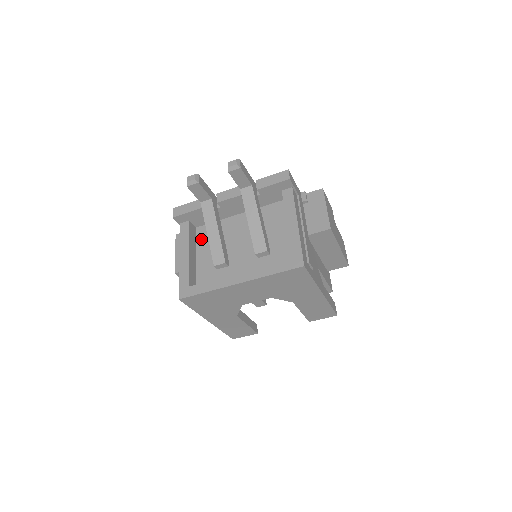
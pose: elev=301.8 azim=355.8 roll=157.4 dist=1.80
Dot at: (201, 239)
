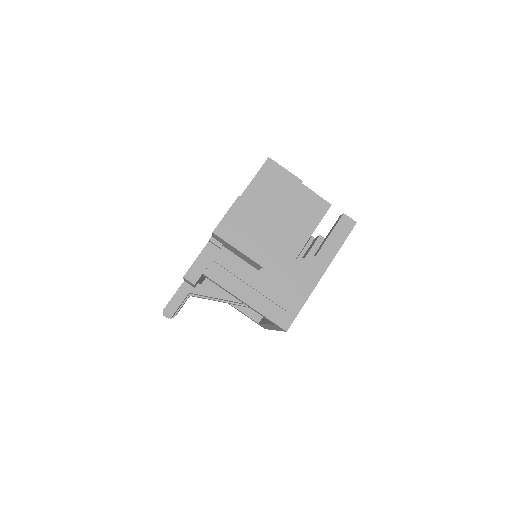
Dot at: occluded
